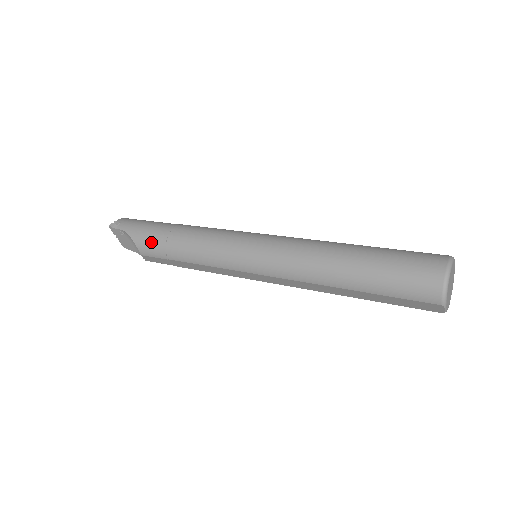
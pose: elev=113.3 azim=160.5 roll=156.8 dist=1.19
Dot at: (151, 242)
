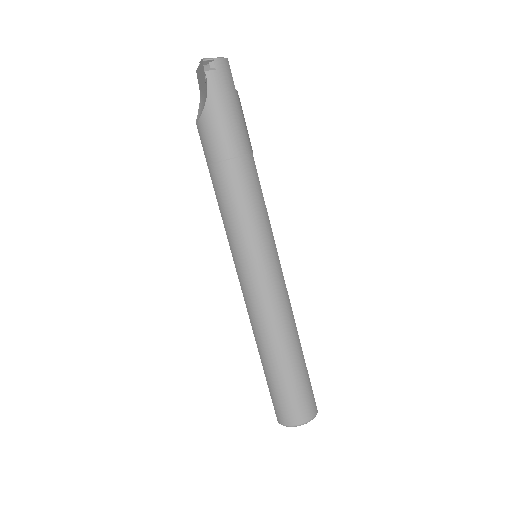
Dot at: (212, 139)
